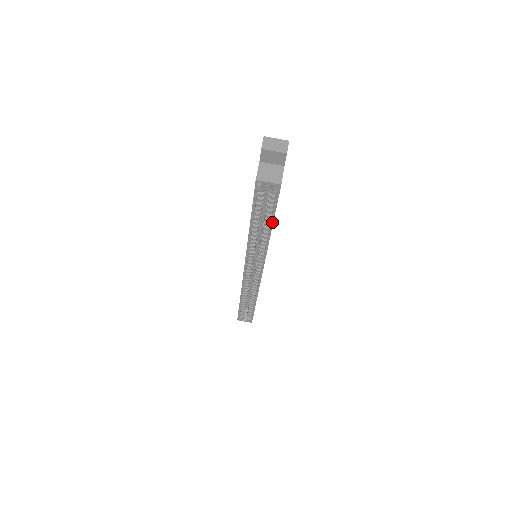
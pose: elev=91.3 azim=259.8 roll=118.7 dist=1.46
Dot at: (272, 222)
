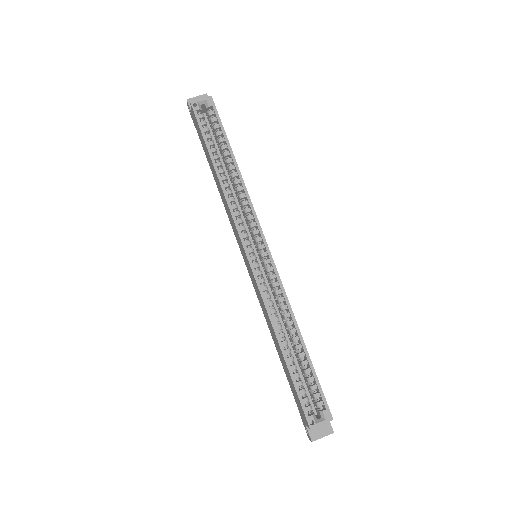
Dot at: (230, 148)
